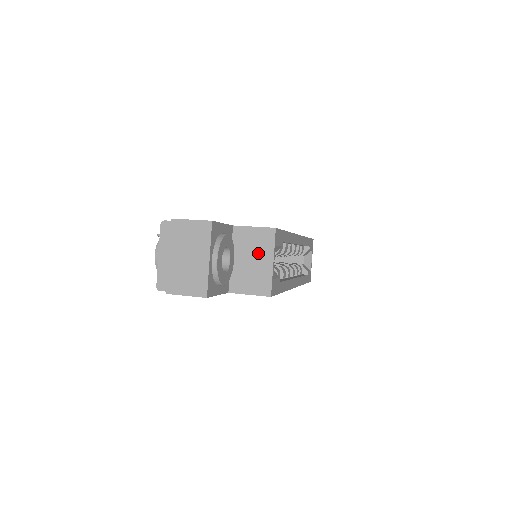
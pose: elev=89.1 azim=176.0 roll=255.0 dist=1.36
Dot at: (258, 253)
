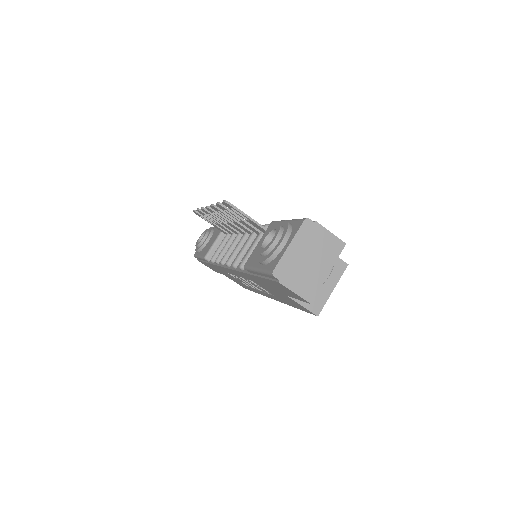
Dot at: occluded
